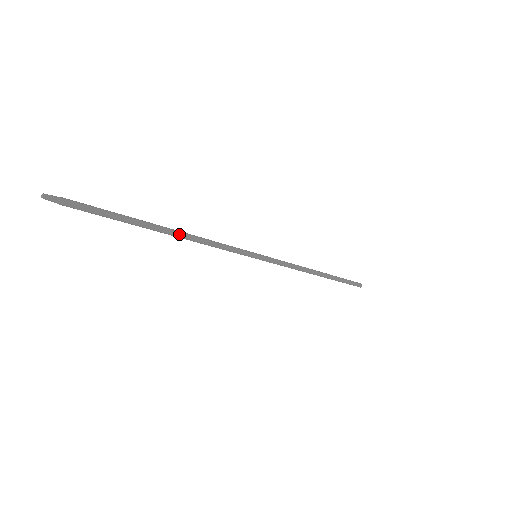
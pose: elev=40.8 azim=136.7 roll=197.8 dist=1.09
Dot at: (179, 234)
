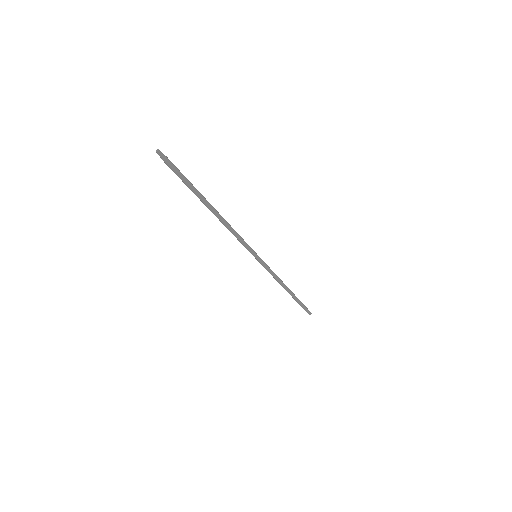
Dot at: (219, 216)
